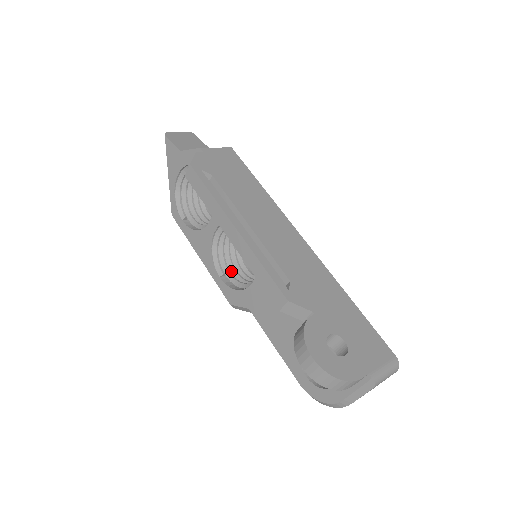
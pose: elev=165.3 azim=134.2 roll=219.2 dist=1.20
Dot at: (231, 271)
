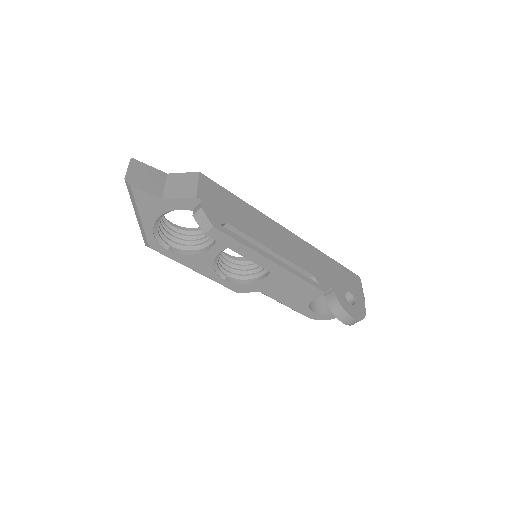
Dot at: (224, 268)
